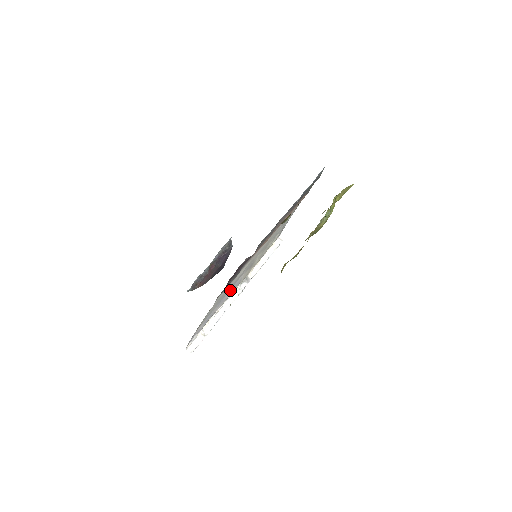
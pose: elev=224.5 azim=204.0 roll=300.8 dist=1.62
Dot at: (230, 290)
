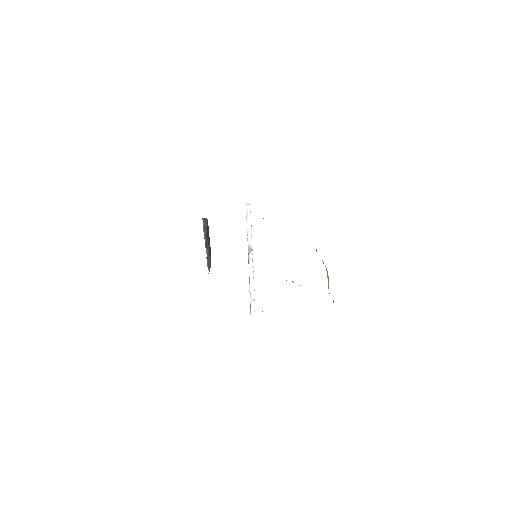
Dot at: occluded
